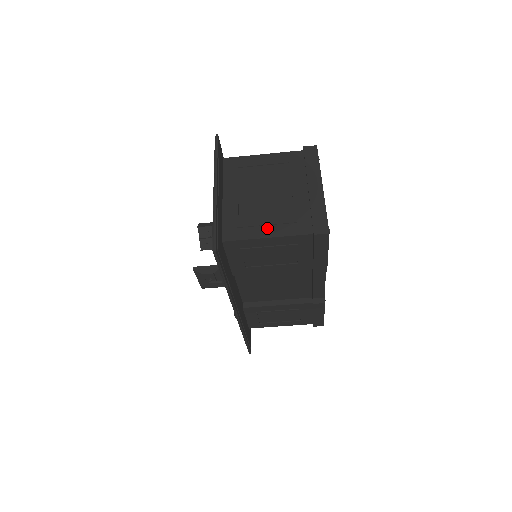
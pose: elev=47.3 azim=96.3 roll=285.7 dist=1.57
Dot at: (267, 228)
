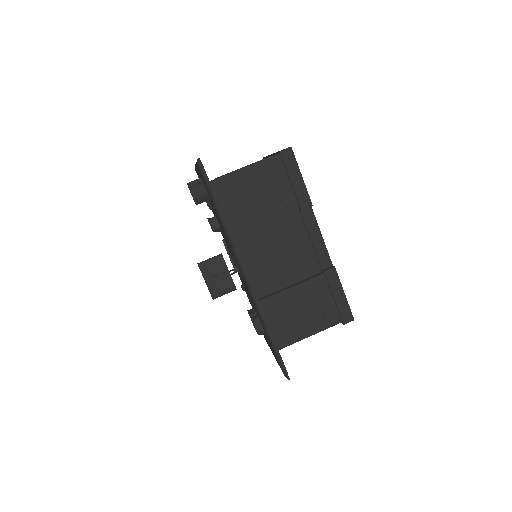
Dot at: occluded
